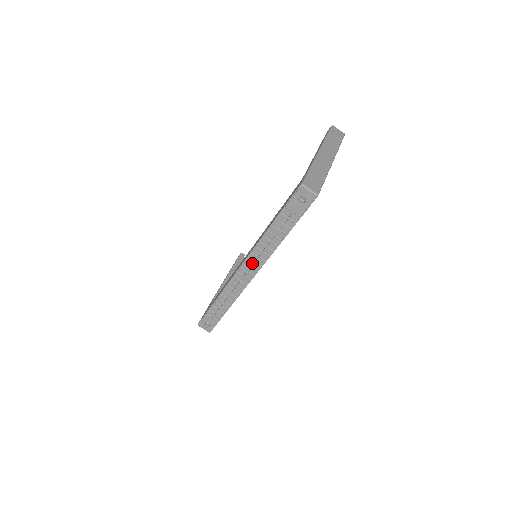
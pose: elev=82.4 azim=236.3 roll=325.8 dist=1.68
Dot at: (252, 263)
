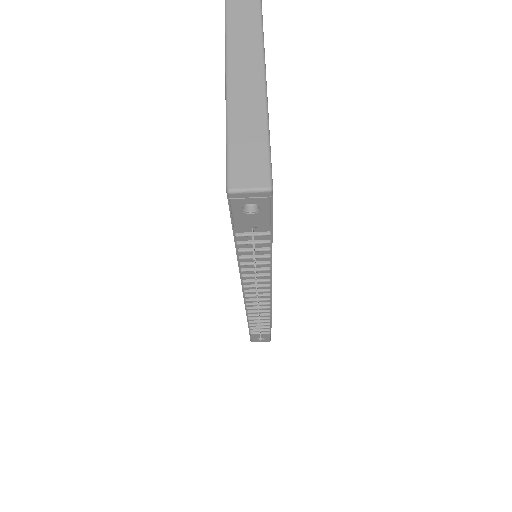
Dot at: (254, 287)
